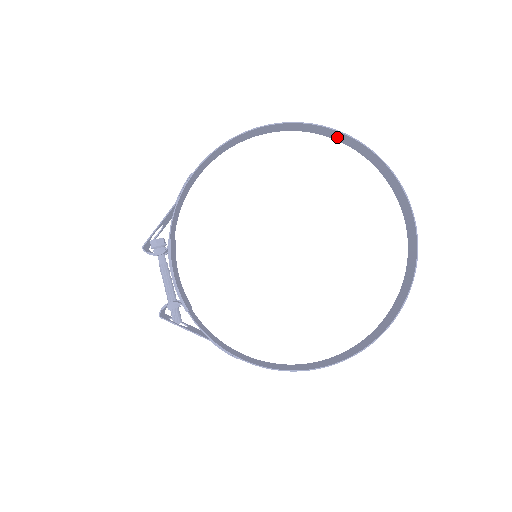
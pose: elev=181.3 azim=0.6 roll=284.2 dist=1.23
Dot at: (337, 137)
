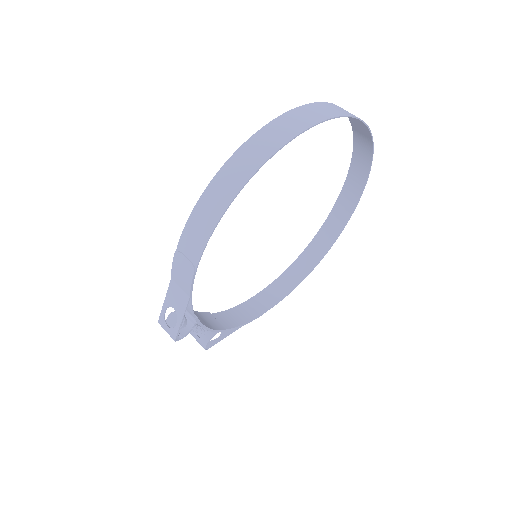
Dot at: (309, 112)
